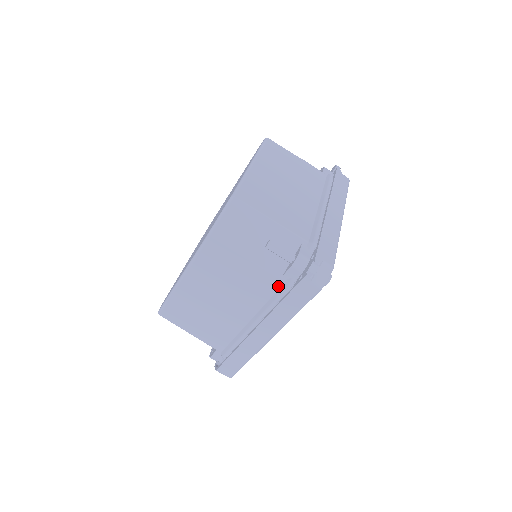
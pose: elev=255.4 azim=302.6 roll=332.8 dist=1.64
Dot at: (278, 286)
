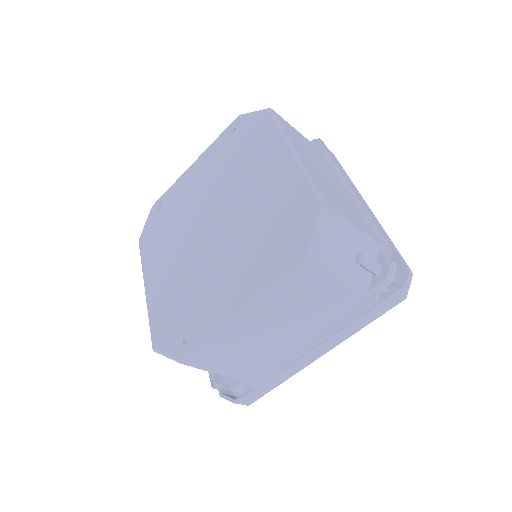
Dot at: (360, 303)
